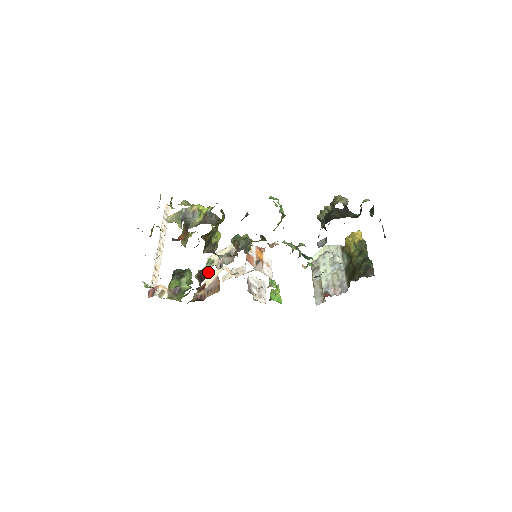
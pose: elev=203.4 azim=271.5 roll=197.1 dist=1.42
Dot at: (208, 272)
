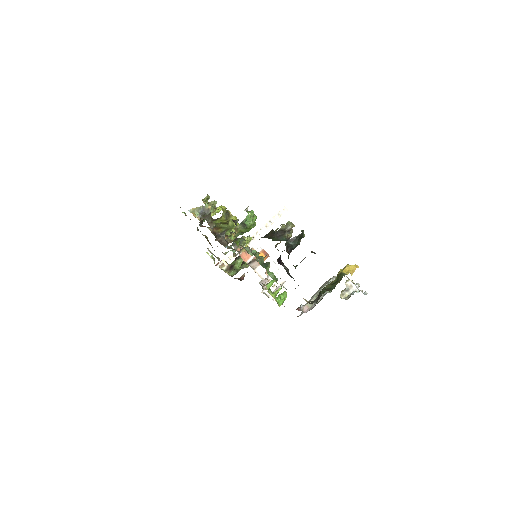
Dot at: occluded
